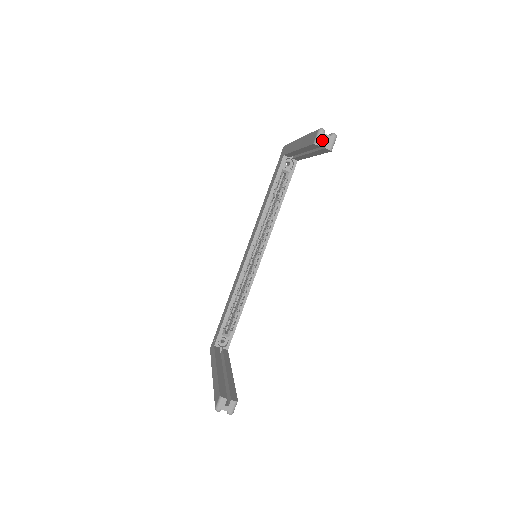
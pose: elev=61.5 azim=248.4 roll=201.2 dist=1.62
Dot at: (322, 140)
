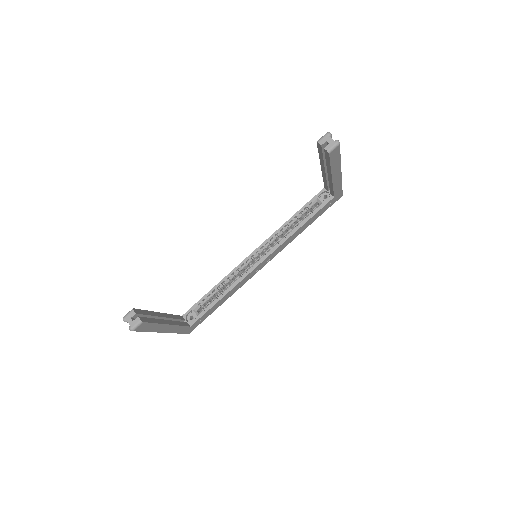
Dot at: (325, 141)
